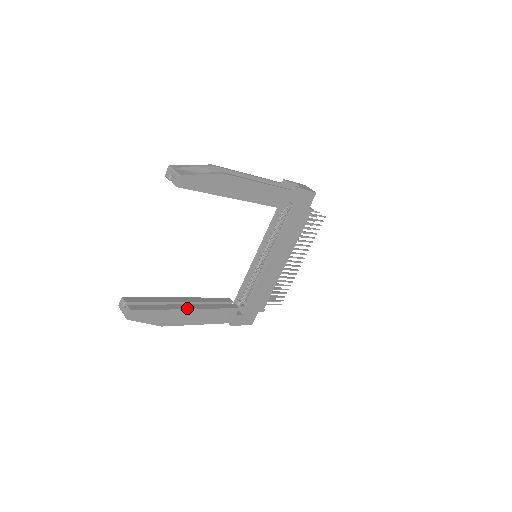
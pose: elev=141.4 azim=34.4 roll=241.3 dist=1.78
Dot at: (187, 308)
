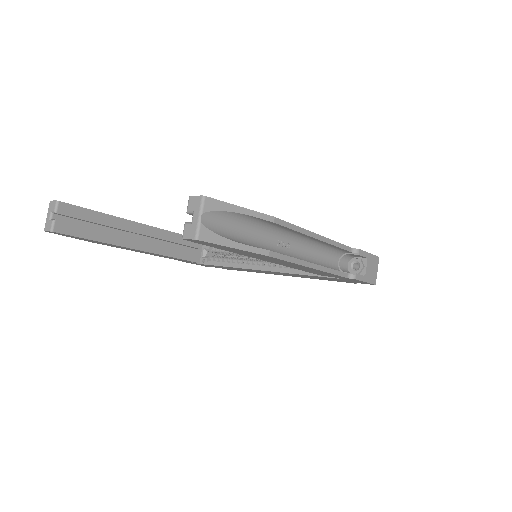
Dot at: (134, 247)
